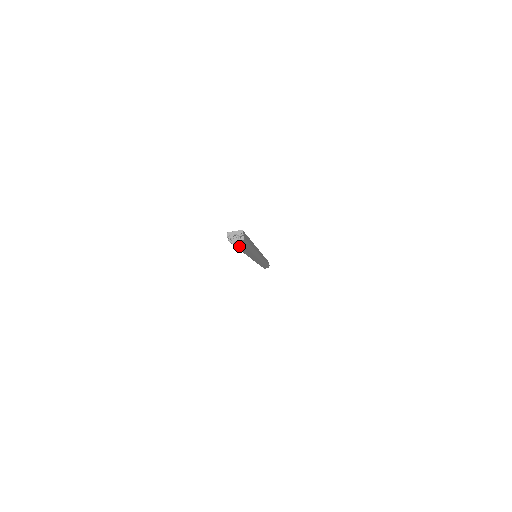
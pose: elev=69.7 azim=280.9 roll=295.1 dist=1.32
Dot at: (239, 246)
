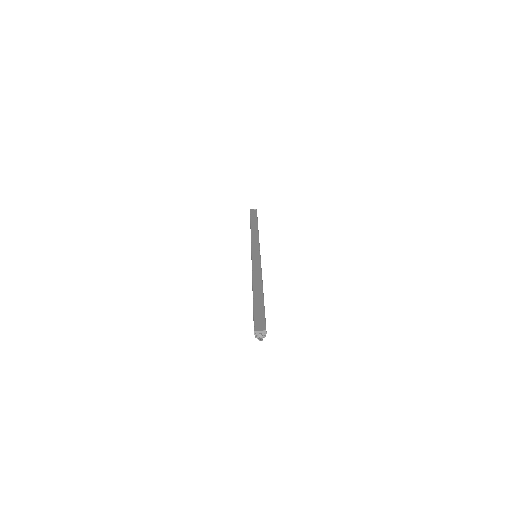
Dot at: occluded
